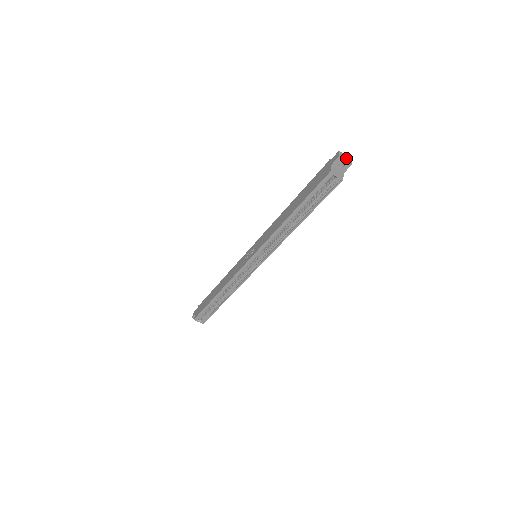
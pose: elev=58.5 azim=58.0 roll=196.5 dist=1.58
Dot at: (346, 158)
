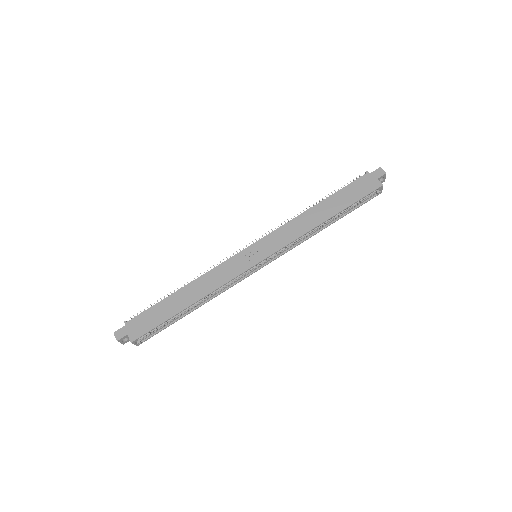
Dot at: occluded
